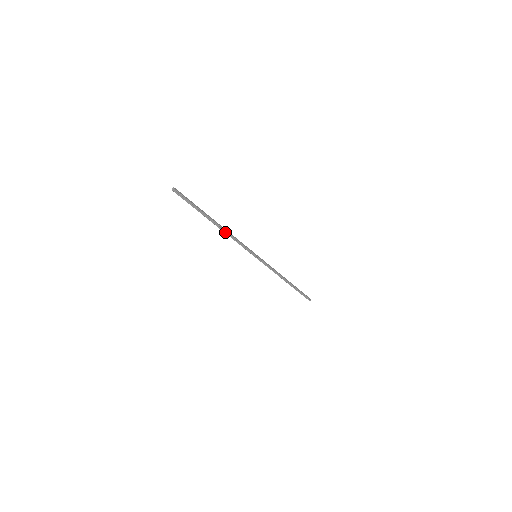
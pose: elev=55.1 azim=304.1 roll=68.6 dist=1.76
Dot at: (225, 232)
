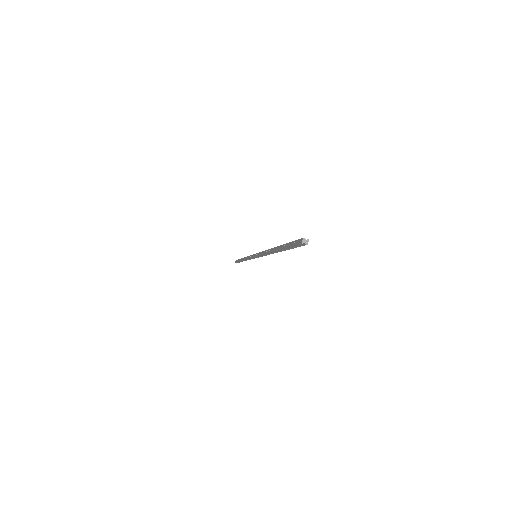
Dot at: occluded
